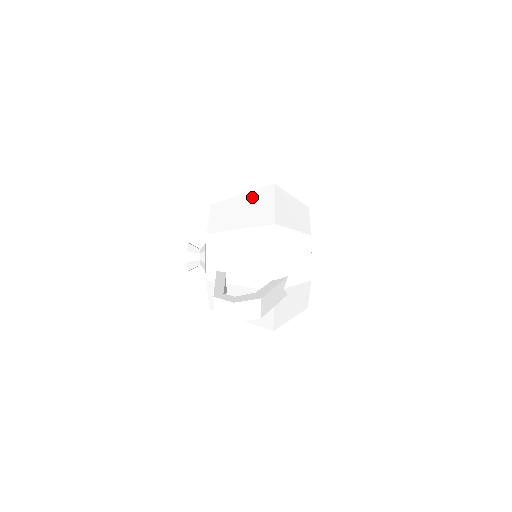
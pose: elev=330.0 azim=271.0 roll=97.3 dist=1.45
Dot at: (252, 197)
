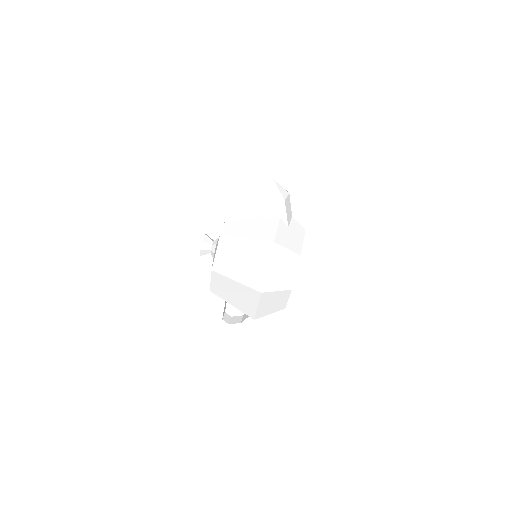
Dot at: (243, 290)
